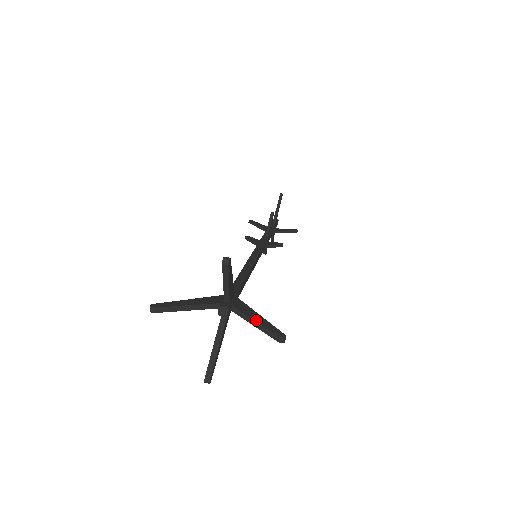
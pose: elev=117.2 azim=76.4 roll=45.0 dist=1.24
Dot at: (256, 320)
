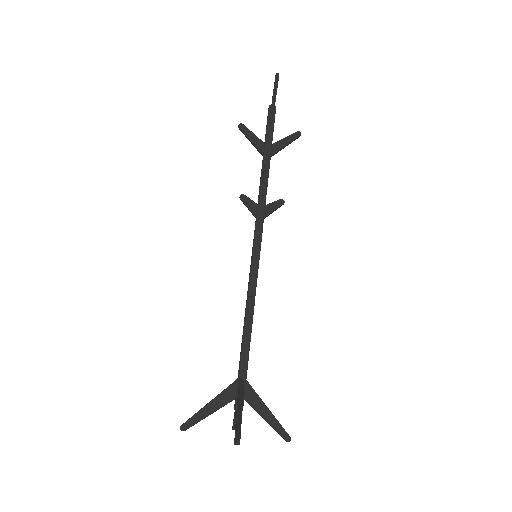
Dot at: (266, 421)
